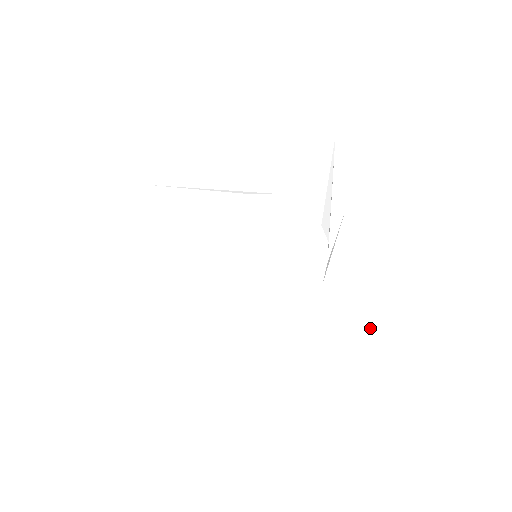
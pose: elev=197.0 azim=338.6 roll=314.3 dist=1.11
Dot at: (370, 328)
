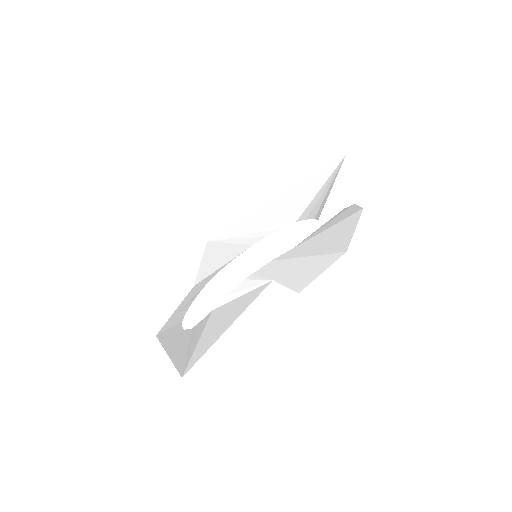
Dot at: (325, 268)
